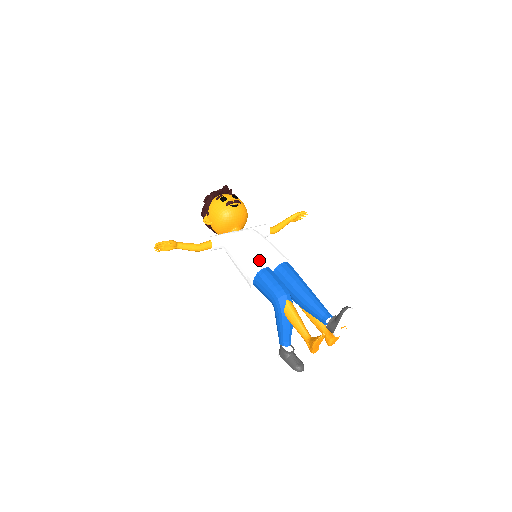
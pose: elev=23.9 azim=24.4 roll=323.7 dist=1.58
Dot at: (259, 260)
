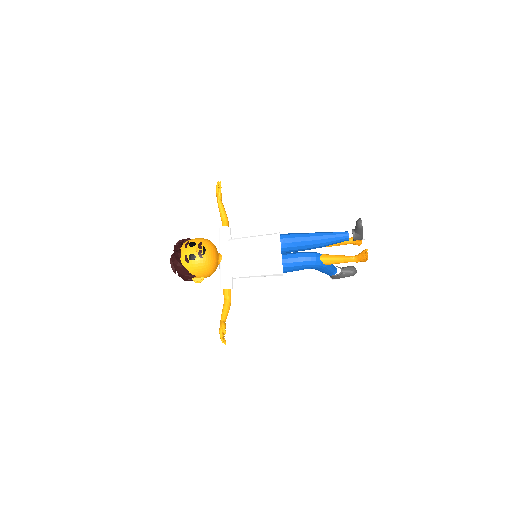
Dot at: (272, 260)
